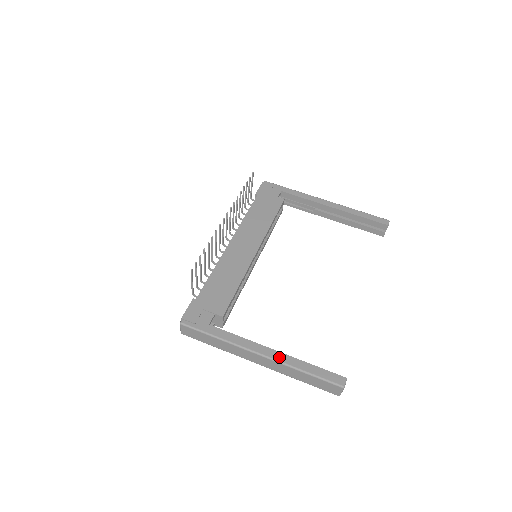
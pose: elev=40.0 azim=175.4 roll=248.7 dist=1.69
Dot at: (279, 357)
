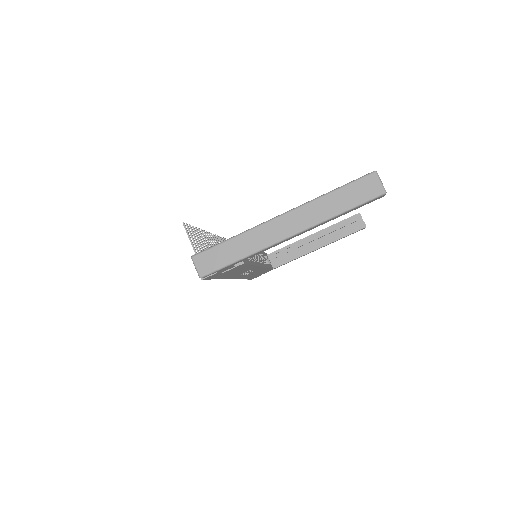
Dot at: (301, 206)
